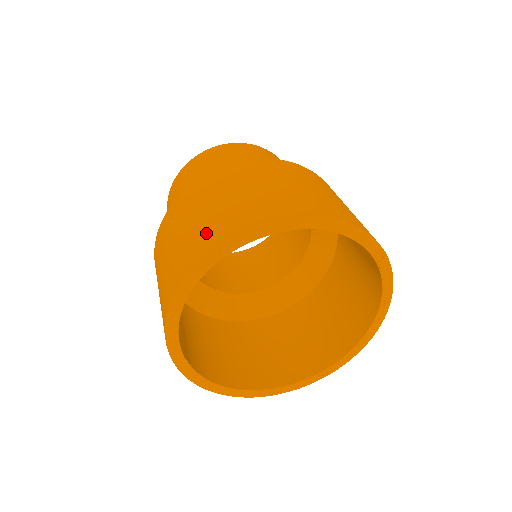
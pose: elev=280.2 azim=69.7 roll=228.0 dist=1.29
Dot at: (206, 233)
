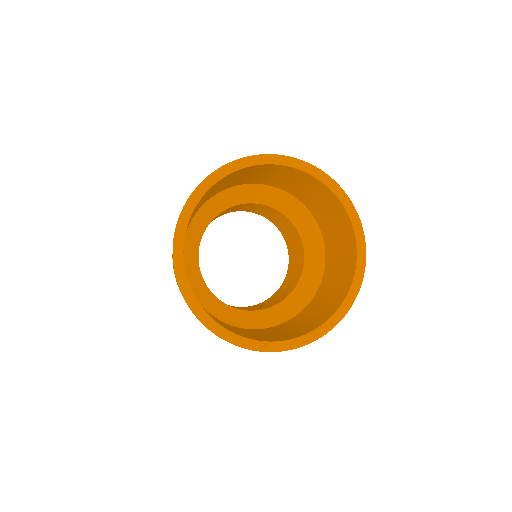
Dot at: occluded
